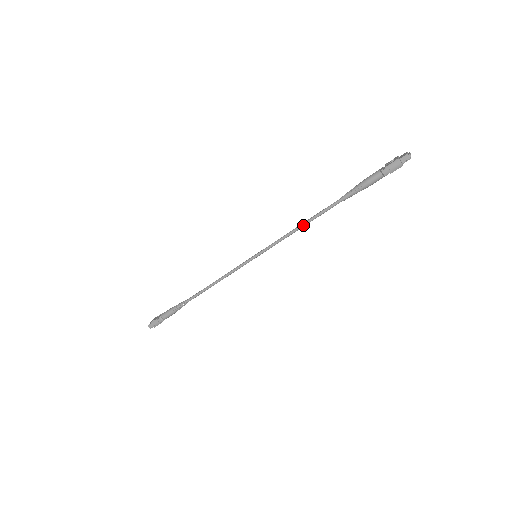
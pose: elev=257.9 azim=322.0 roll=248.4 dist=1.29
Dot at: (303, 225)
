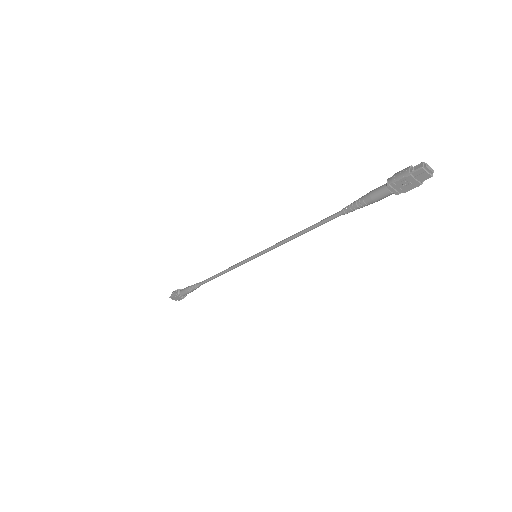
Dot at: (300, 232)
